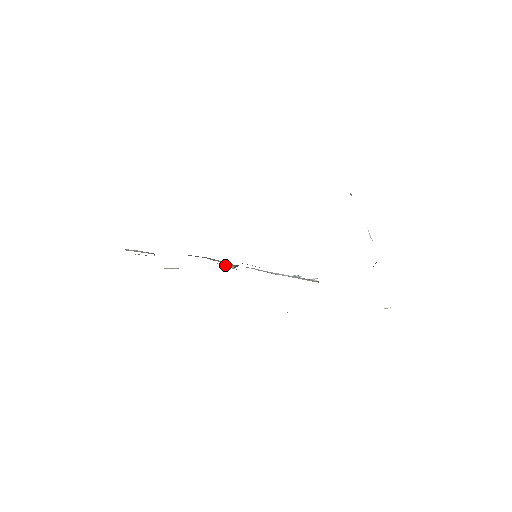
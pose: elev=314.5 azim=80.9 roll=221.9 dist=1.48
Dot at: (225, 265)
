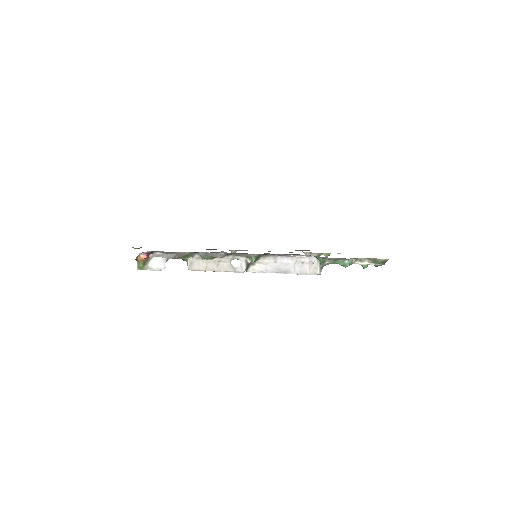
Dot at: (231, 267)
